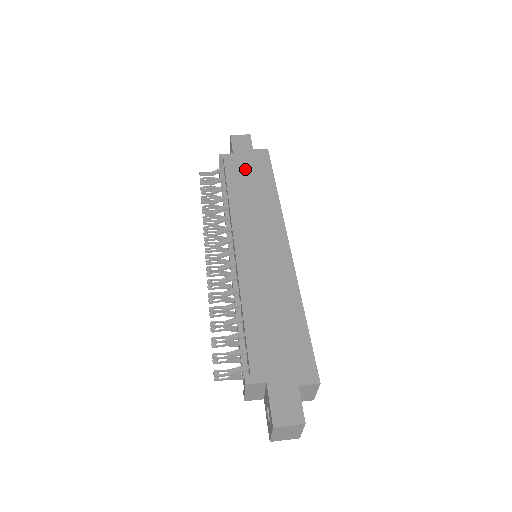
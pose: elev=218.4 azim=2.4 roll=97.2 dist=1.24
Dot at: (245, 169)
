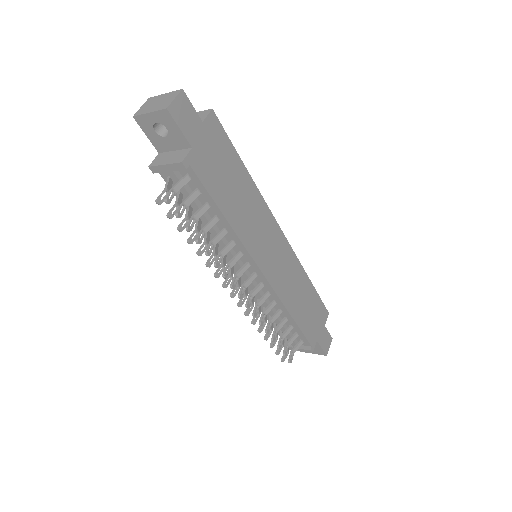
Dot at: (217, 167)
